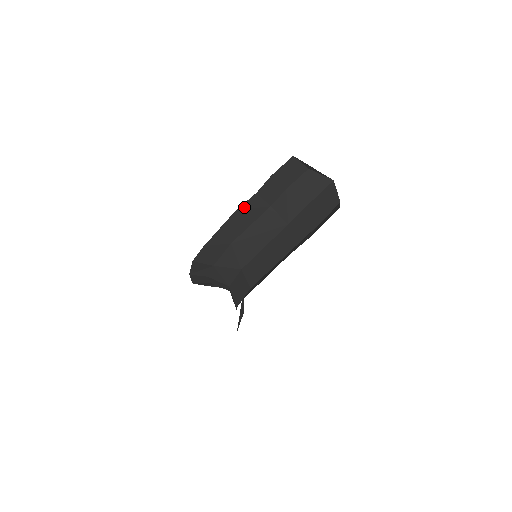
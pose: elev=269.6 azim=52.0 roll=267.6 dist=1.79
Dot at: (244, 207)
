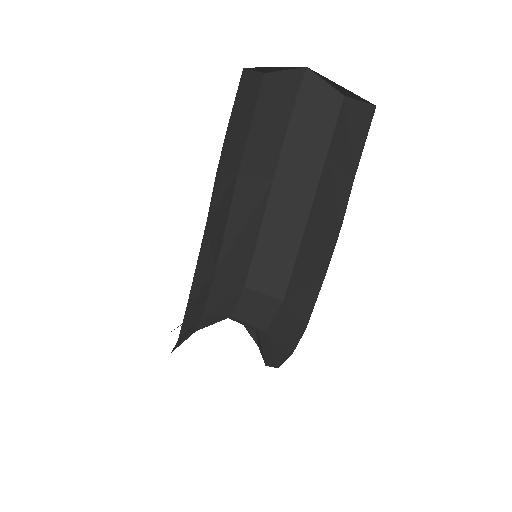
Dot at: (212, 209)
